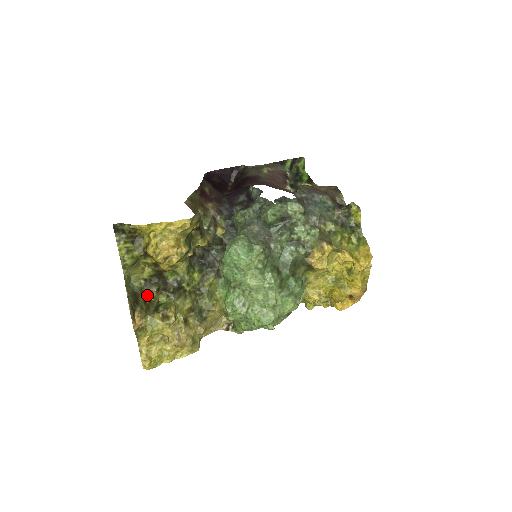
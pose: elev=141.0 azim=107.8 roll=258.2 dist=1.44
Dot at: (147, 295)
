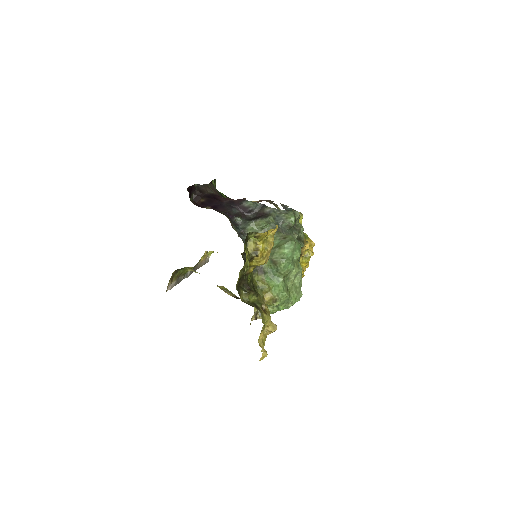
Dot at: (240, 298)
